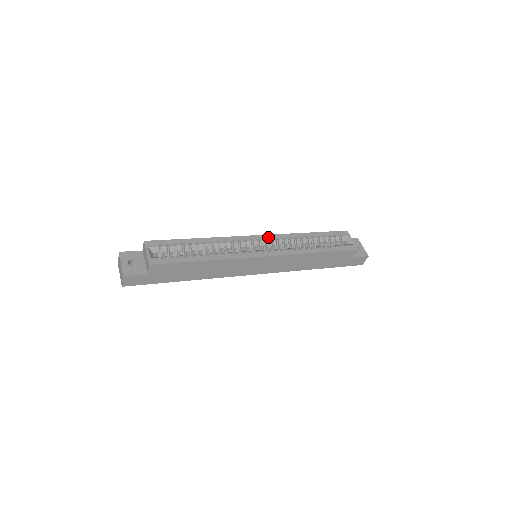
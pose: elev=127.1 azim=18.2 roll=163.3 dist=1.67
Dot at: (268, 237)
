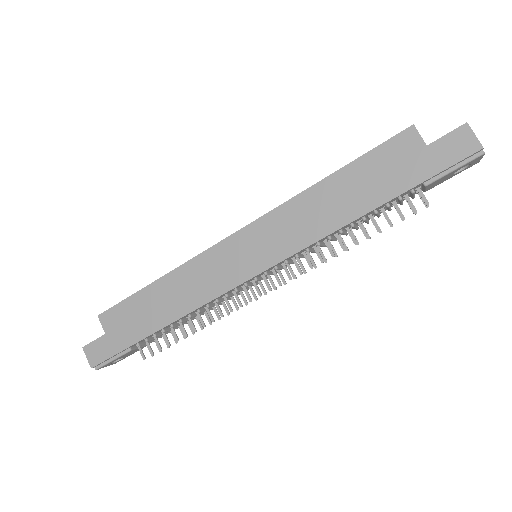
Dot at: occluded
